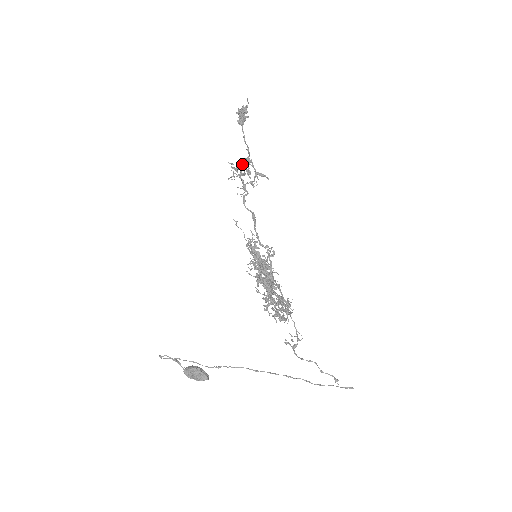
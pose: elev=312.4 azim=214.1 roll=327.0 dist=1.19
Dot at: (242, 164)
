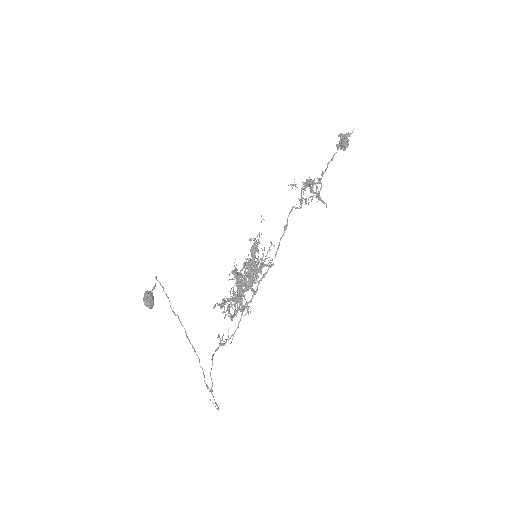
Dot at: (309, 180)
